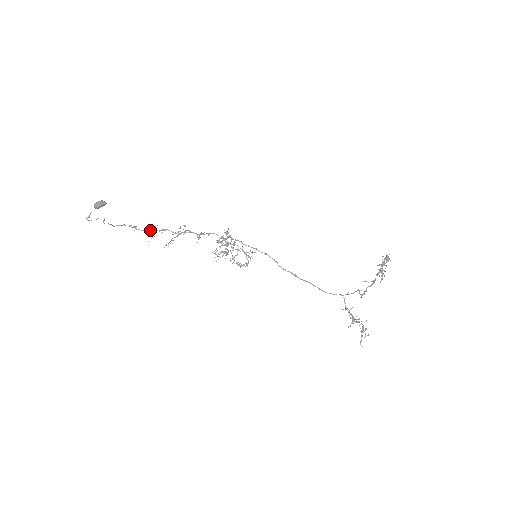
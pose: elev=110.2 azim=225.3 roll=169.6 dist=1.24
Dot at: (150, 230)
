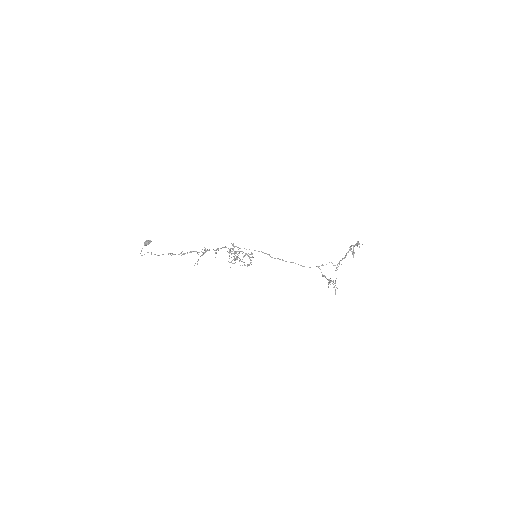
Dot at: (182, 254)
